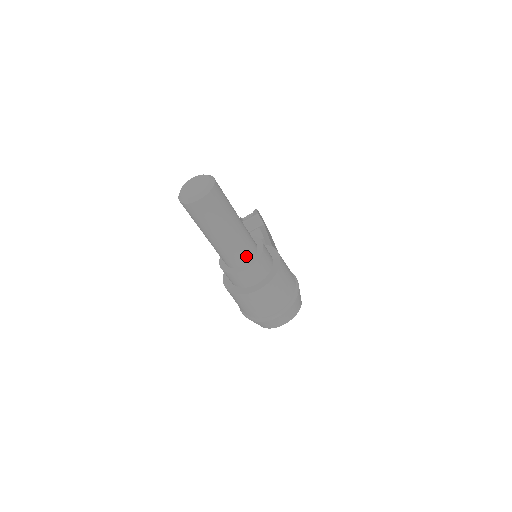
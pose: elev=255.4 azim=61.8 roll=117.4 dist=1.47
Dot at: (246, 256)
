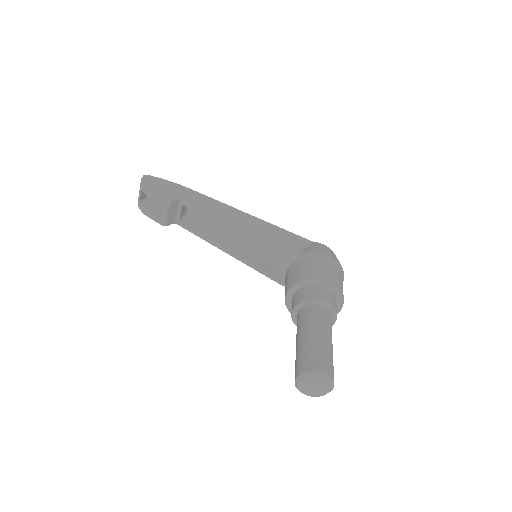
Dot at: occluded
